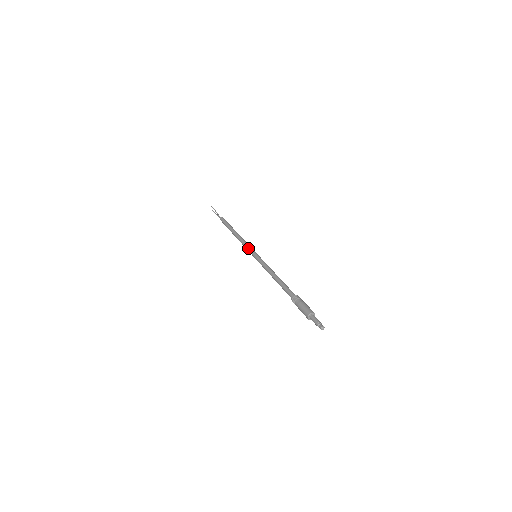
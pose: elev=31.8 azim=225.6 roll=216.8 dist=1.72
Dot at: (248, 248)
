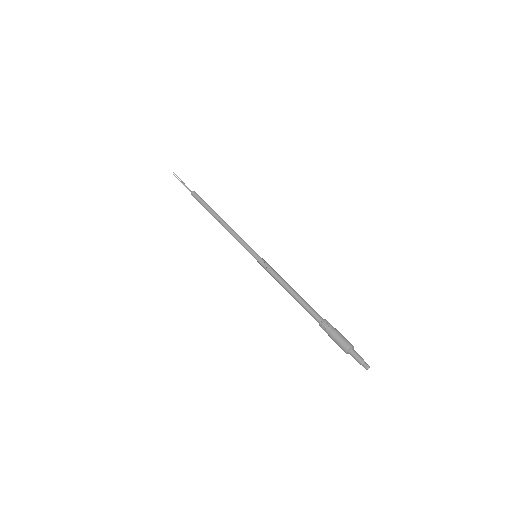
Dot at: occluded
